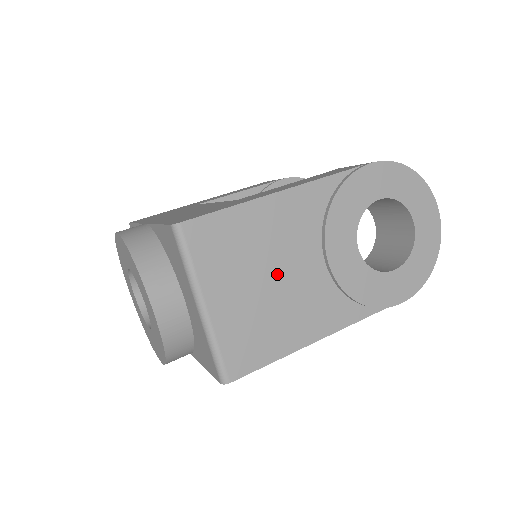
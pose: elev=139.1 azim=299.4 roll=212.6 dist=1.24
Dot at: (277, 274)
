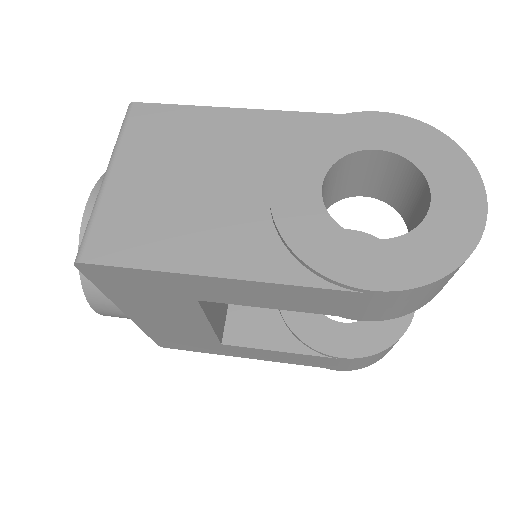
Dot at: (202, 179)
